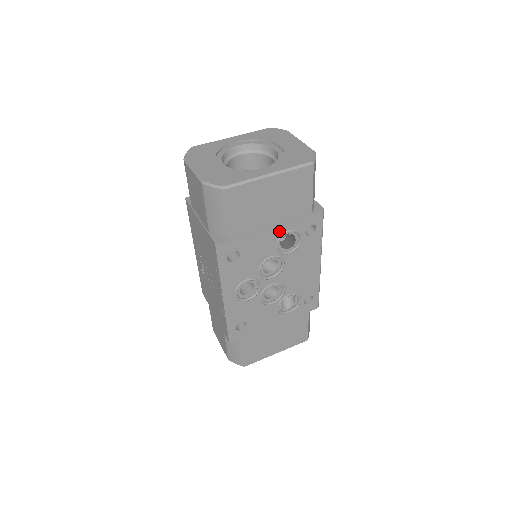
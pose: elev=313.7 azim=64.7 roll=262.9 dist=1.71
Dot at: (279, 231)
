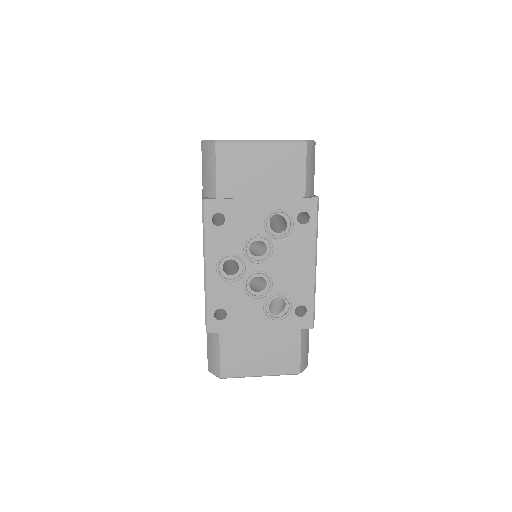
Dot at: (268, 207)
